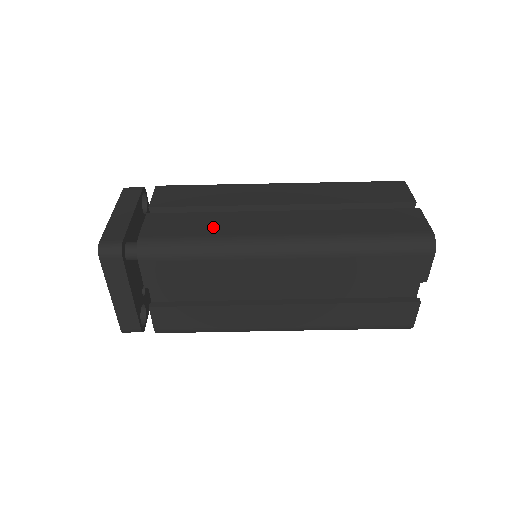
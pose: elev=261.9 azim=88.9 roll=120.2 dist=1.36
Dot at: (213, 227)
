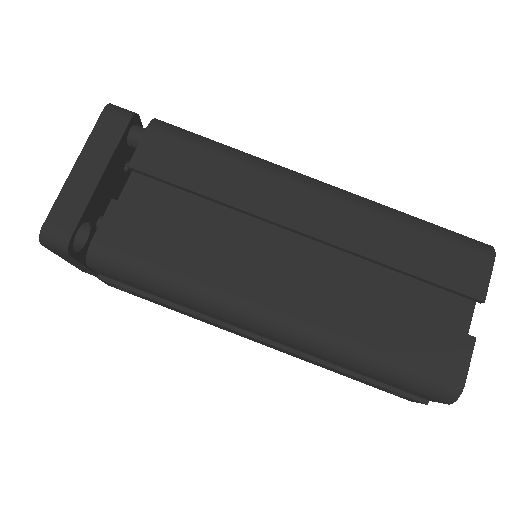
Dot at: occluded
